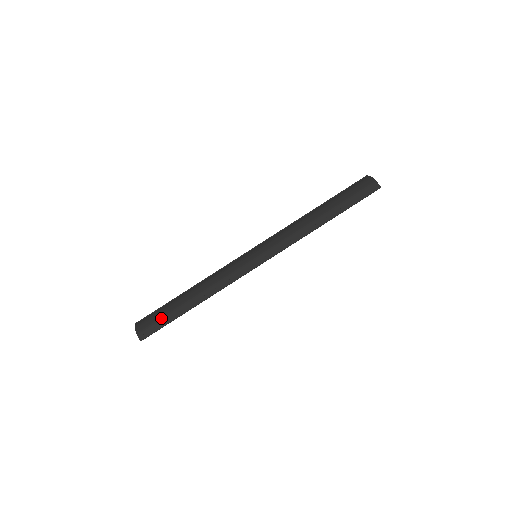
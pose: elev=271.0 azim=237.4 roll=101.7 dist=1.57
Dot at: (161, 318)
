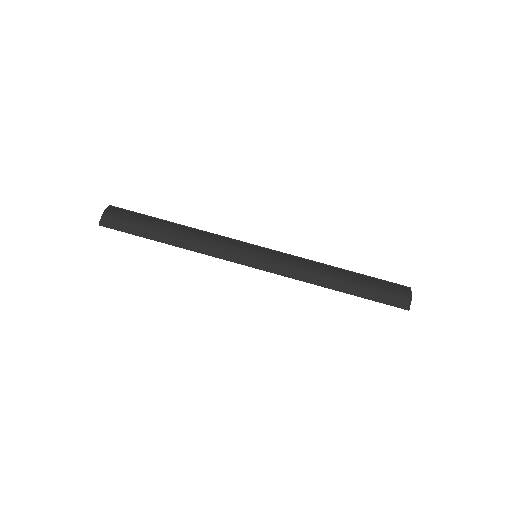
Dot at: (133, 224)
